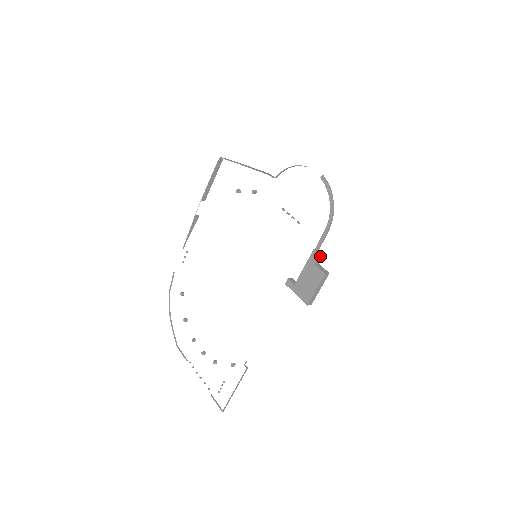
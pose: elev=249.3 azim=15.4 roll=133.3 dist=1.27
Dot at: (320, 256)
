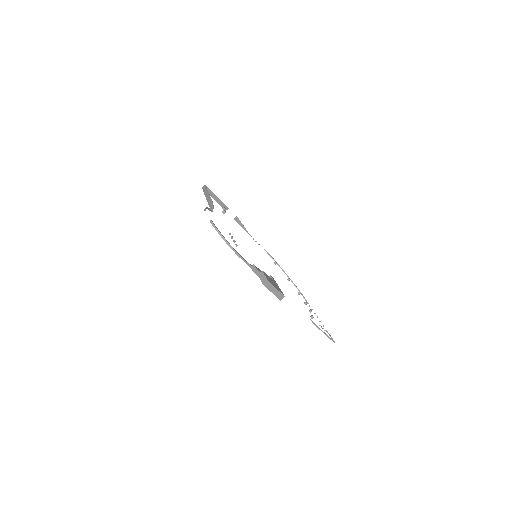
Dot at: (256, 271)
